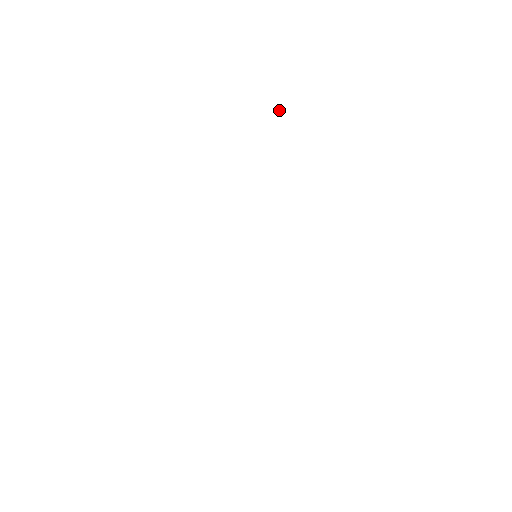
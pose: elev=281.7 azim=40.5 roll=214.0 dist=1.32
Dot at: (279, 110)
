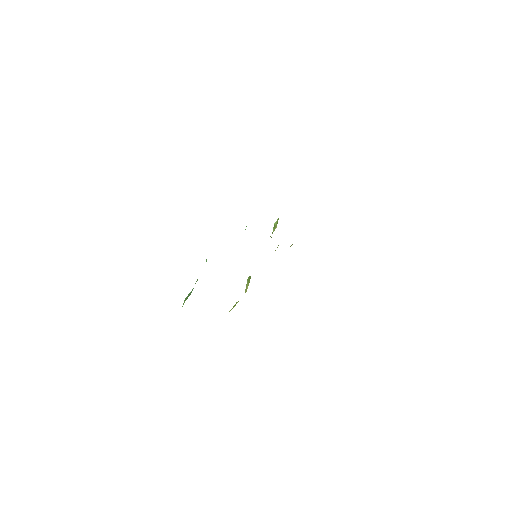
Dot at: occluded
